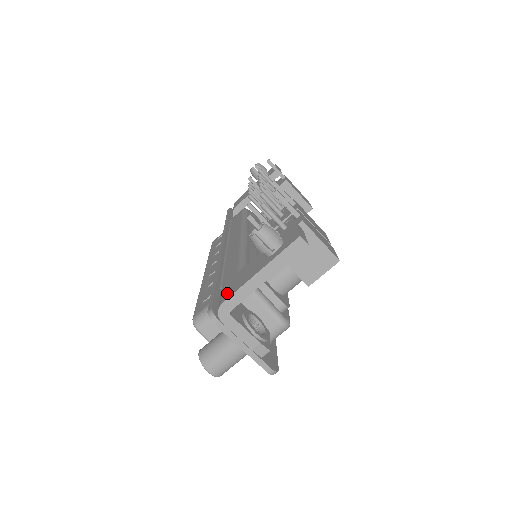
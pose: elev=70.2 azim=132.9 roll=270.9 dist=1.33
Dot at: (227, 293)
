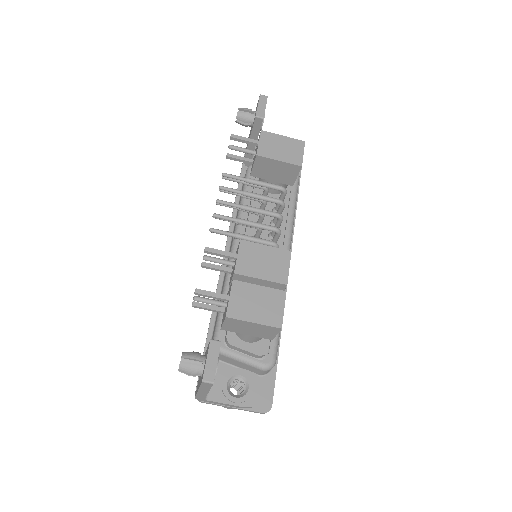
Dot at: (197, 386)
